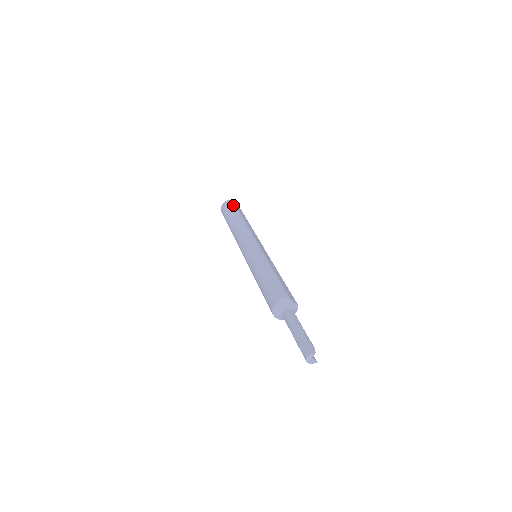
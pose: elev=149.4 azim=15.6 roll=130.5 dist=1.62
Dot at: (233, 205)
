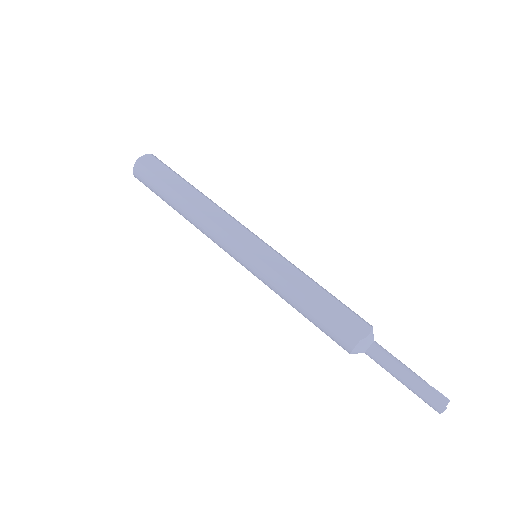
Dot at: (149, 176)
